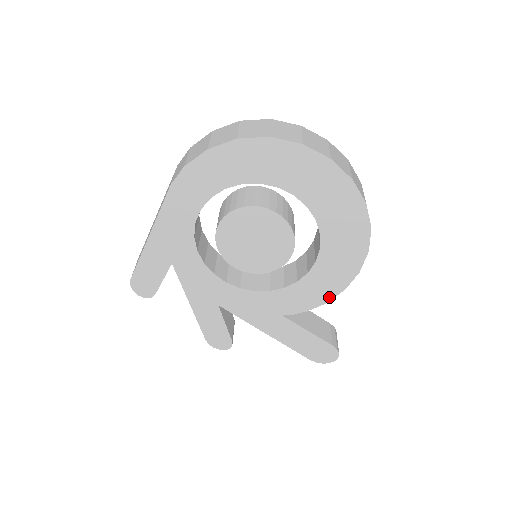
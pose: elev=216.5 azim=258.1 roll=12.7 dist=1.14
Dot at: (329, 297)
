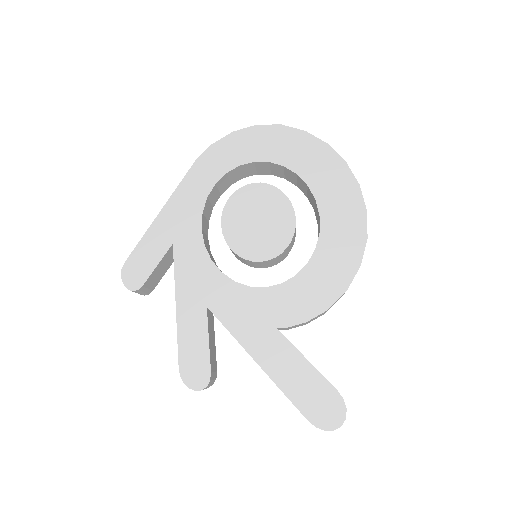
Dot at: (330, 301)
